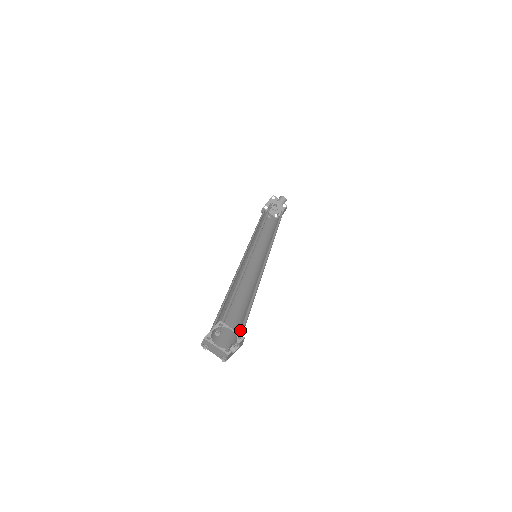
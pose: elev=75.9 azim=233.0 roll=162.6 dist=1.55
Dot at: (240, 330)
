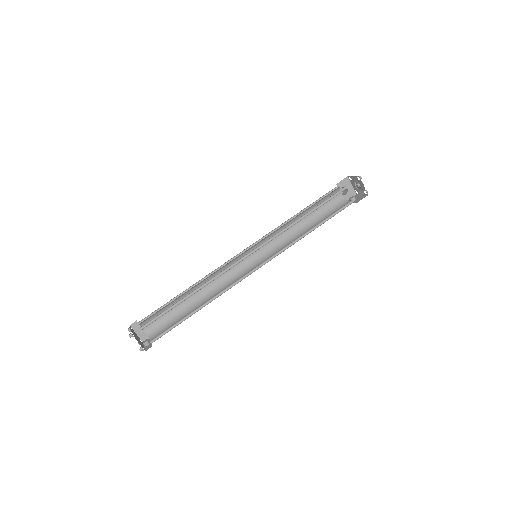
Dot at: (158, 335)
